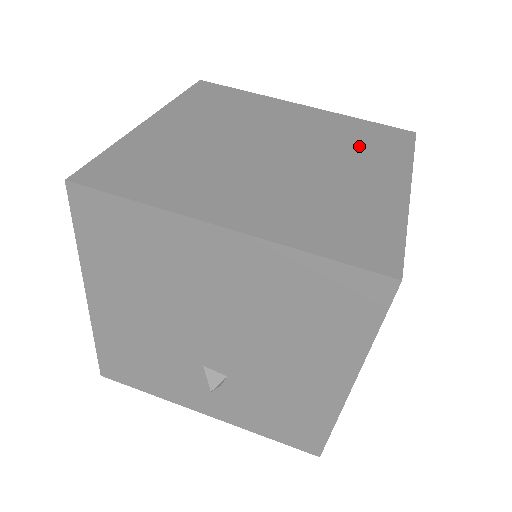
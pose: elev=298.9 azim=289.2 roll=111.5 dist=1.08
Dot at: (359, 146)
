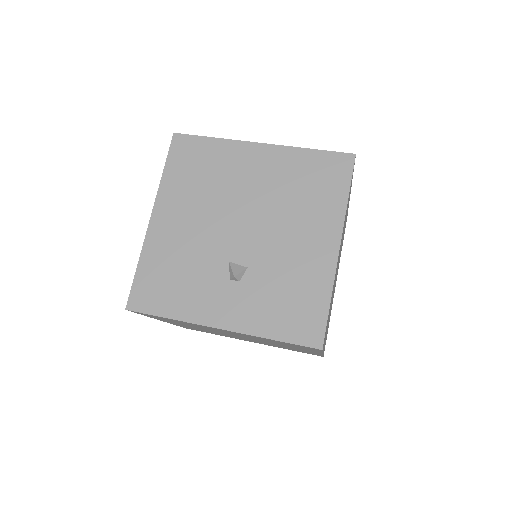
Dot at: occluded
